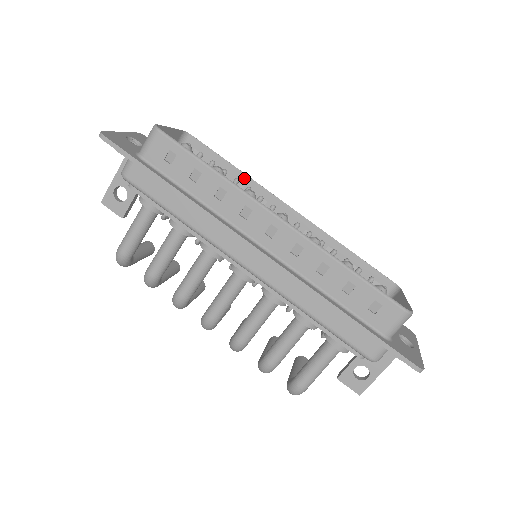
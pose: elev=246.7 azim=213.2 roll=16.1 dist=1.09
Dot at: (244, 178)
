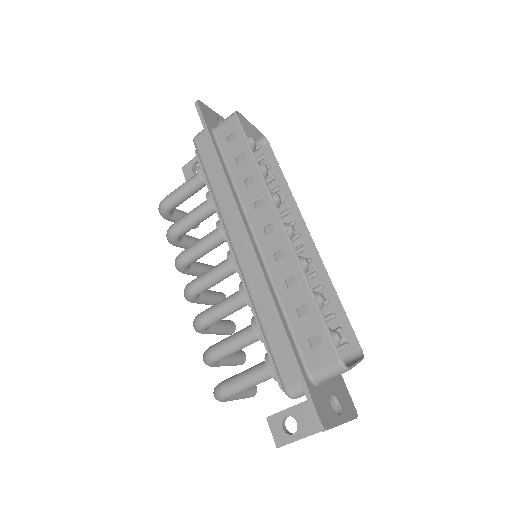
Dot at: (288, 193)
